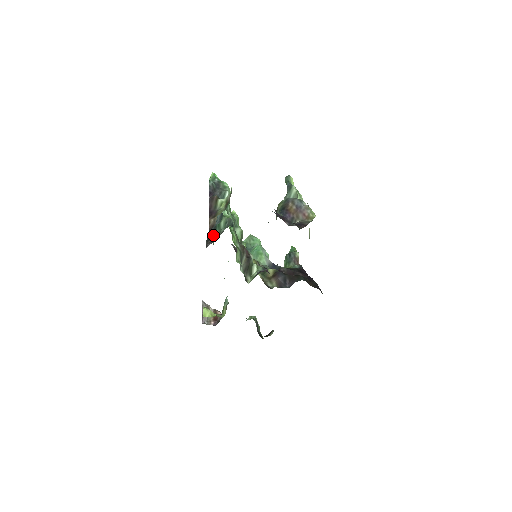
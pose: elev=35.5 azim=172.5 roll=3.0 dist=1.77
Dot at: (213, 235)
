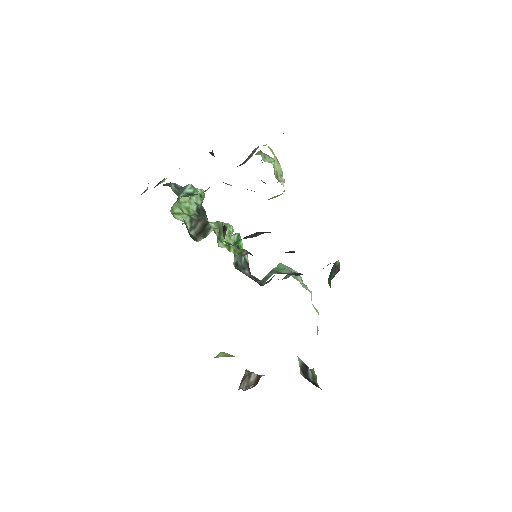
Dot at: occluded
